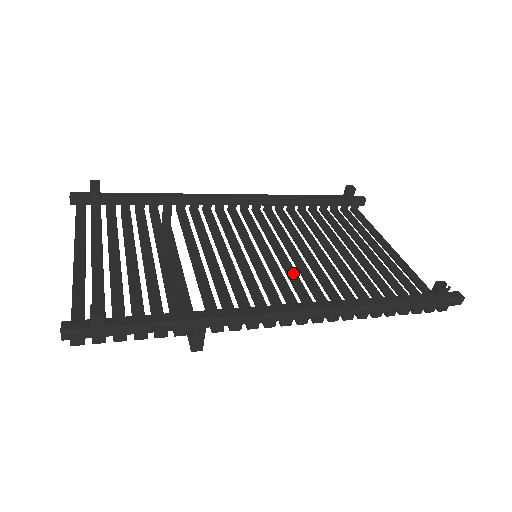
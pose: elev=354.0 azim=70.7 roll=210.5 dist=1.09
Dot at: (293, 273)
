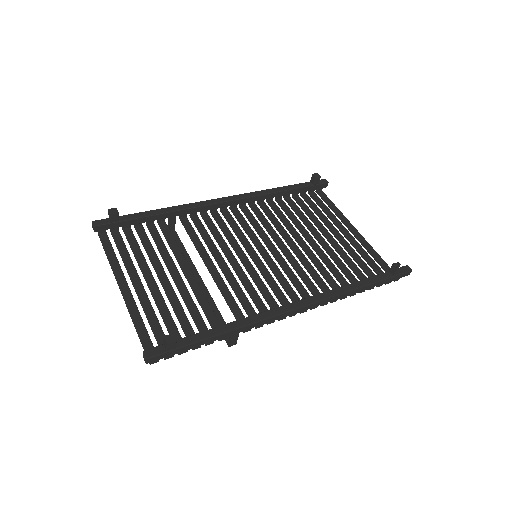
Dot at: (287, 267)
